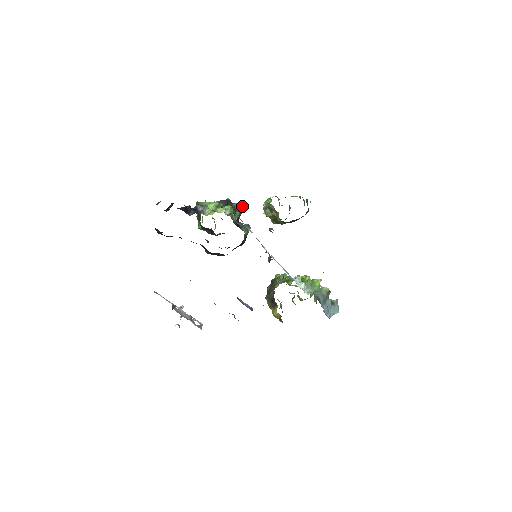
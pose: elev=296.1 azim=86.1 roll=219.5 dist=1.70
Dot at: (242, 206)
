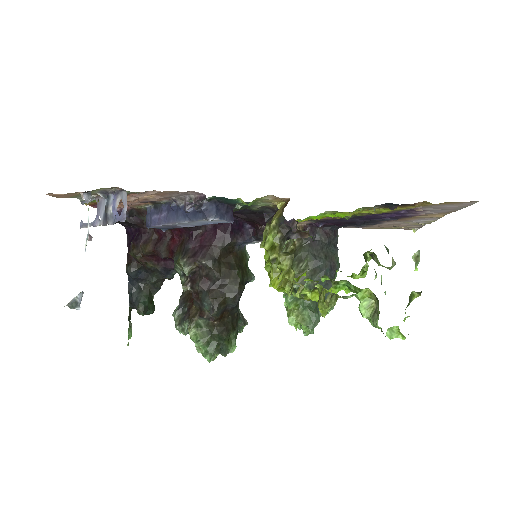
Dot at: (246, 322)
